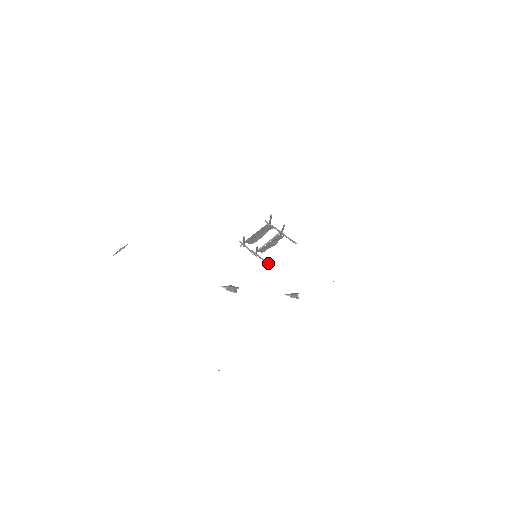
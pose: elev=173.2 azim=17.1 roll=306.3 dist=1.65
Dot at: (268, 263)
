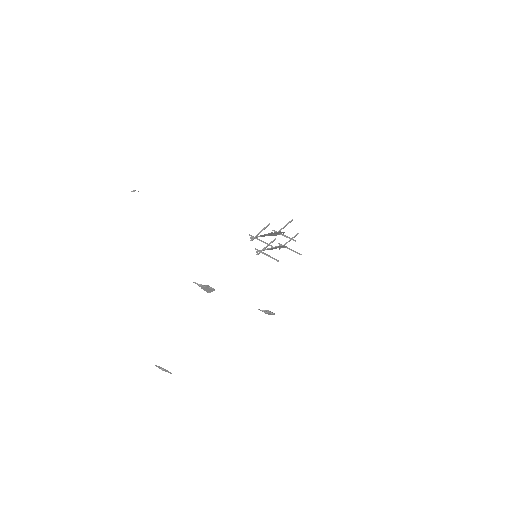
Dot at: occluded
